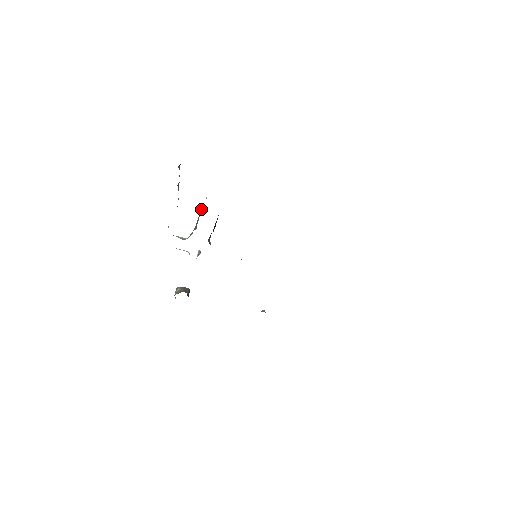
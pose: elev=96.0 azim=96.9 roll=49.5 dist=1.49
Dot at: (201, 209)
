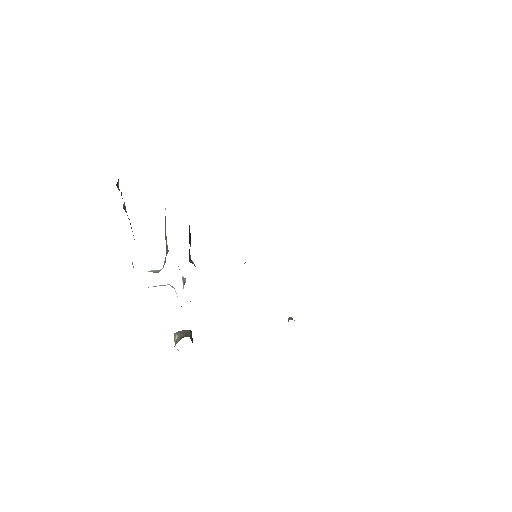
Dot at: occluded
